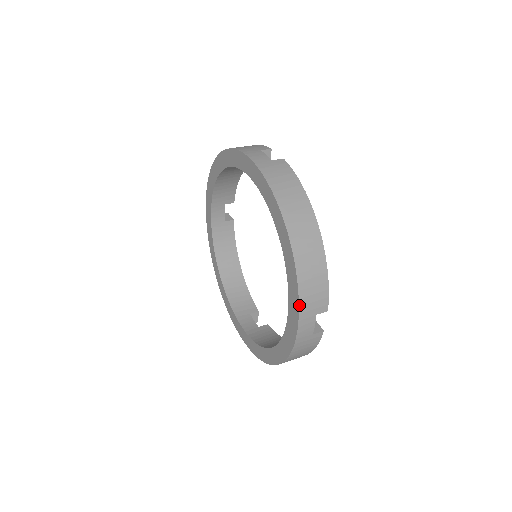
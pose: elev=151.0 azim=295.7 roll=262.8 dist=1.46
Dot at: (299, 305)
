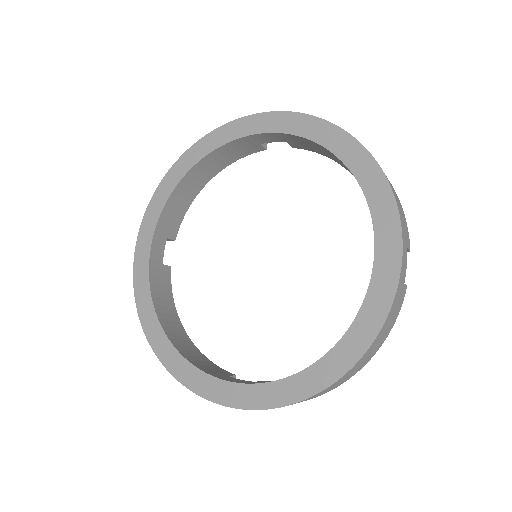
Dot at: (400, 220)
